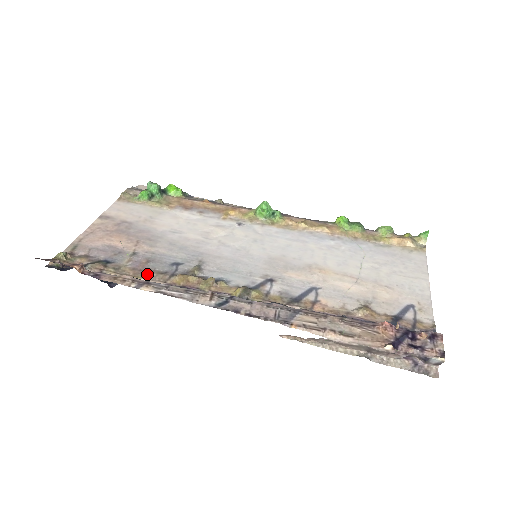
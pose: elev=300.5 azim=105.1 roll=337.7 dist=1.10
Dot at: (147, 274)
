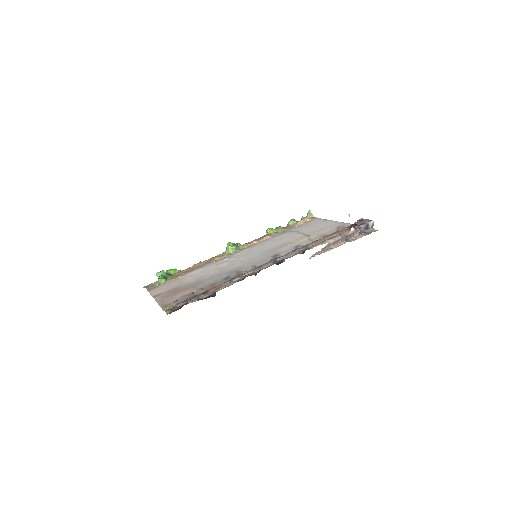
Dot at: occluded
